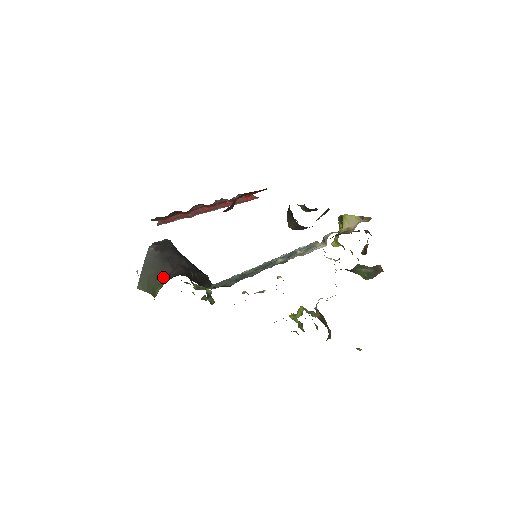
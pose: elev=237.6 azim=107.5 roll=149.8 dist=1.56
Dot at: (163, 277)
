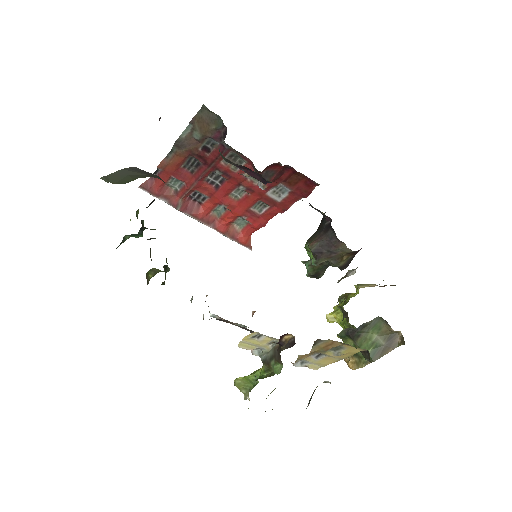
Dot at: occluded
